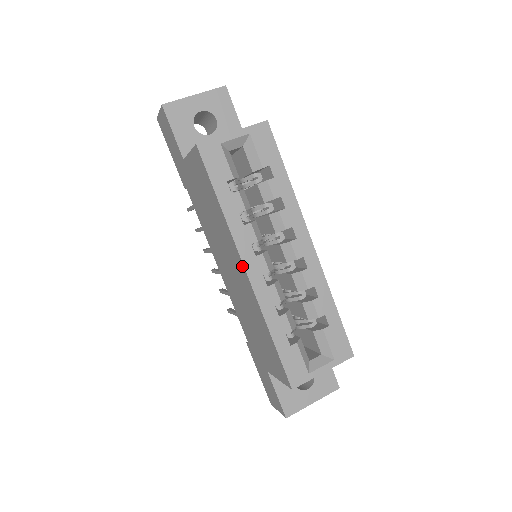
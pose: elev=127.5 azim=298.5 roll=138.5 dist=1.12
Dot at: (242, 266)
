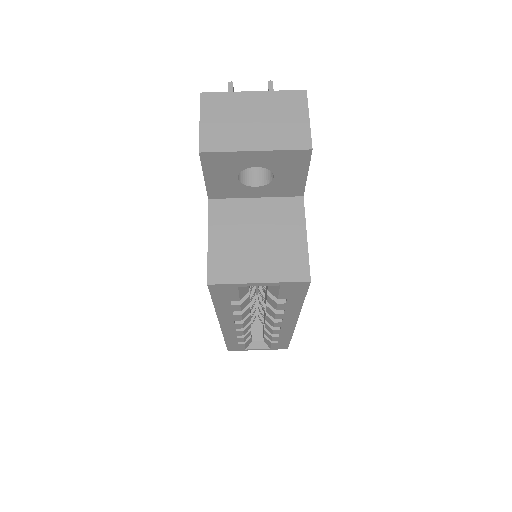
Dot at: occluded
